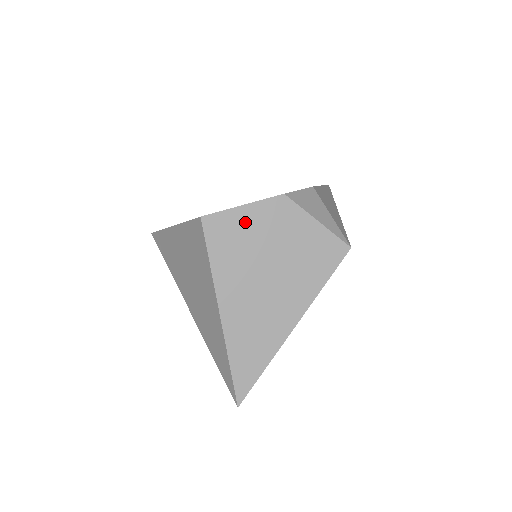
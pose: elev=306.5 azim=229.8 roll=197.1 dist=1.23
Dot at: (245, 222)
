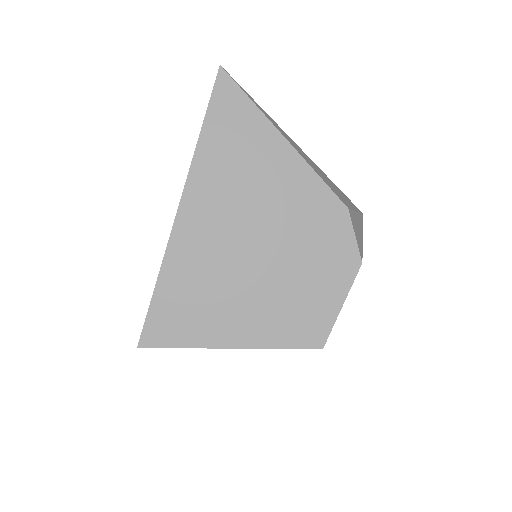
Dot at: occluded
